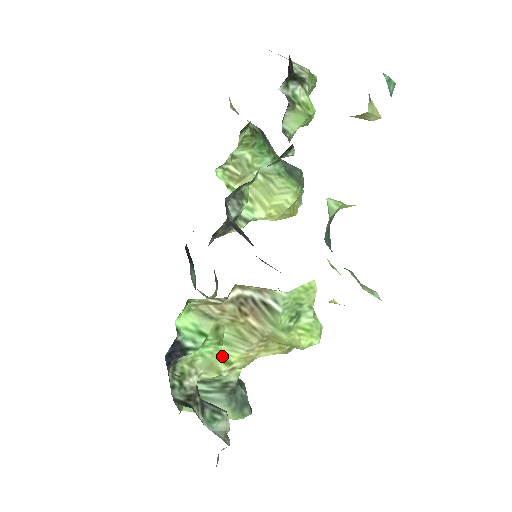
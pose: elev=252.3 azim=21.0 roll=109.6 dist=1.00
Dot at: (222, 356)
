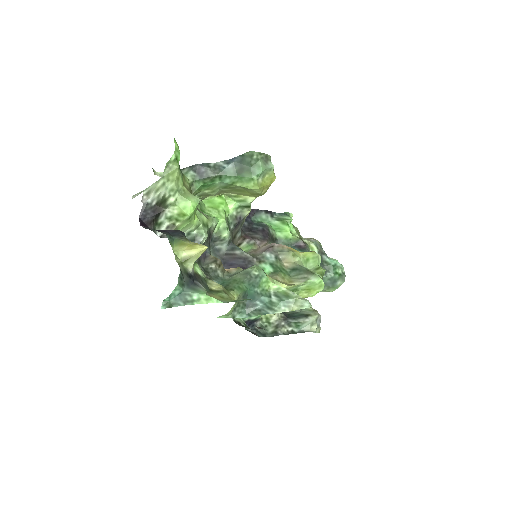
Dot at: occluded
